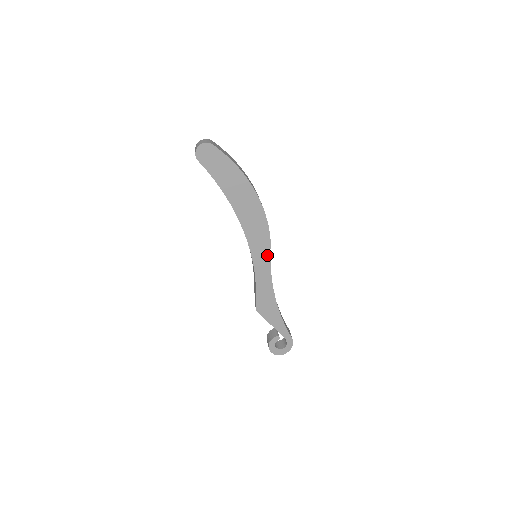
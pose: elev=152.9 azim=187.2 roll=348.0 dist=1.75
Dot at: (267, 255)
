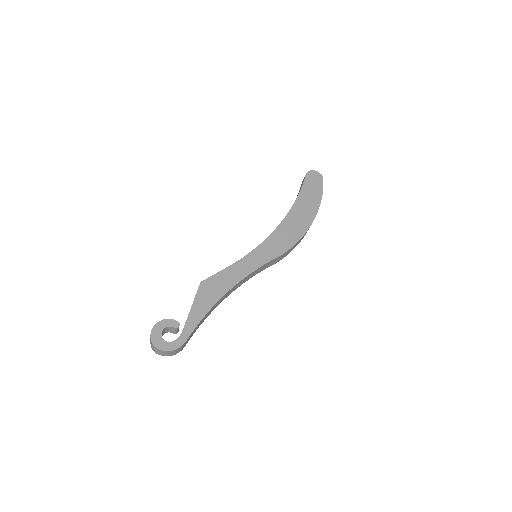
Dot at: (267, 259)
